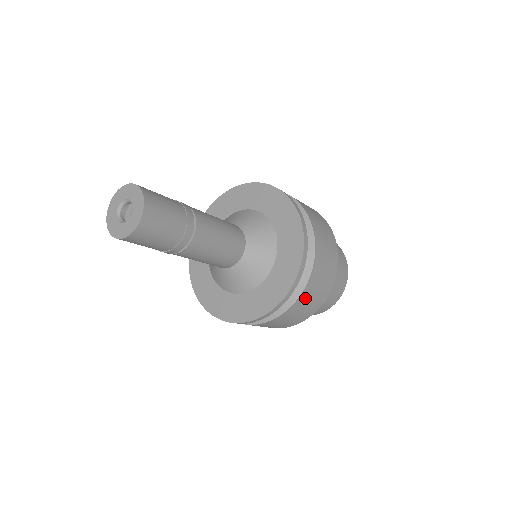
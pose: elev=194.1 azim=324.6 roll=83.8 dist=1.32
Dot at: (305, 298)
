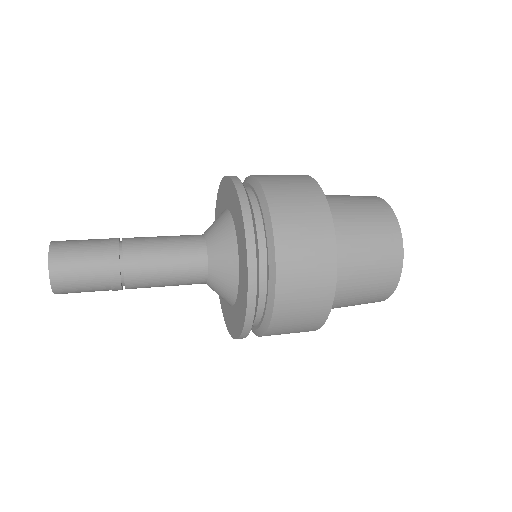
Dot at: occluded
